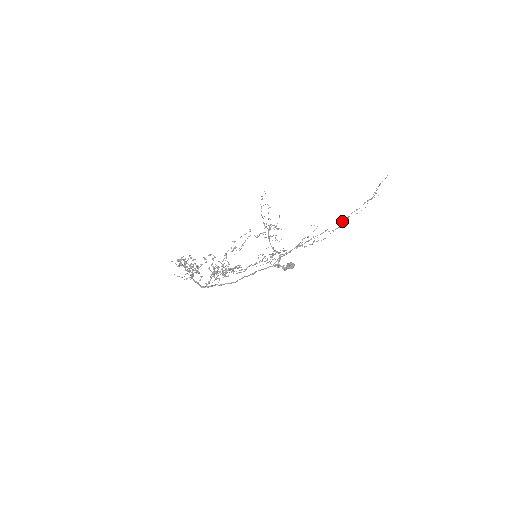
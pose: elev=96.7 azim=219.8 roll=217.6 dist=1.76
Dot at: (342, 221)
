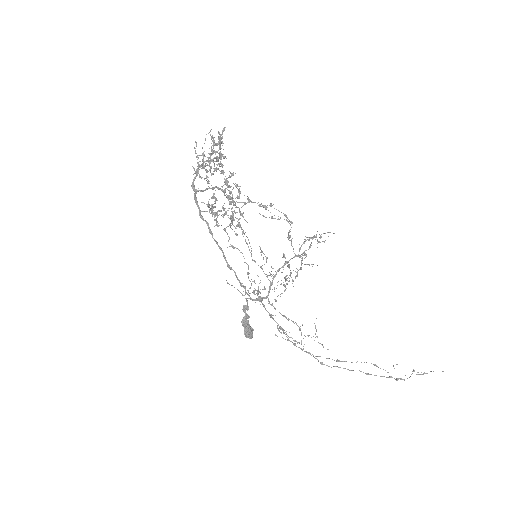
Dot at: occluded
